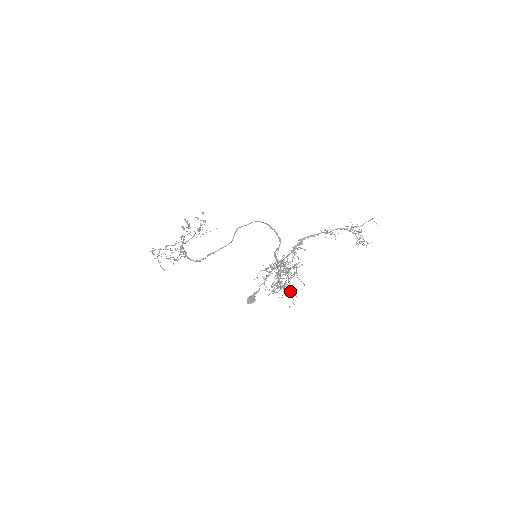
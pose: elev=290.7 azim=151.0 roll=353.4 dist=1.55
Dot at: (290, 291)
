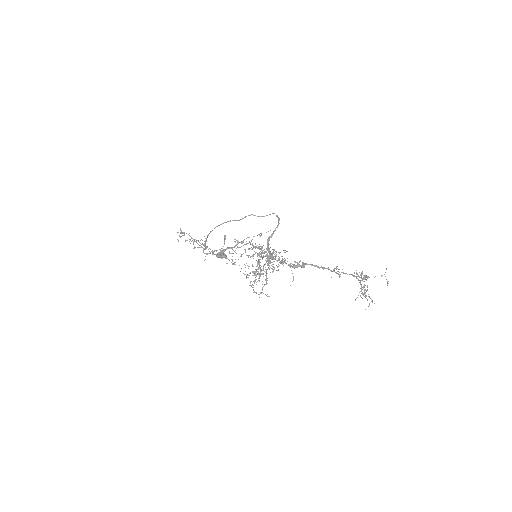
Dot at: occluded
